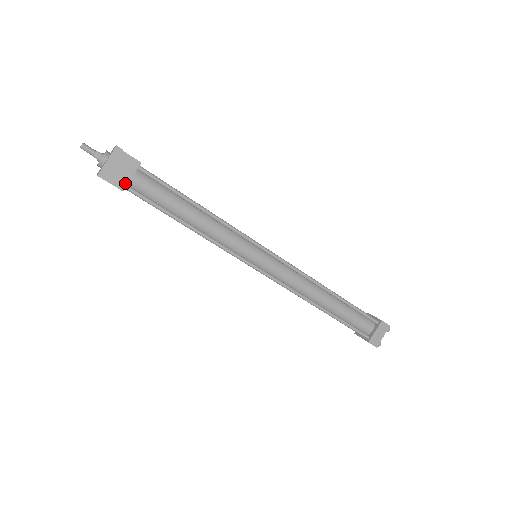
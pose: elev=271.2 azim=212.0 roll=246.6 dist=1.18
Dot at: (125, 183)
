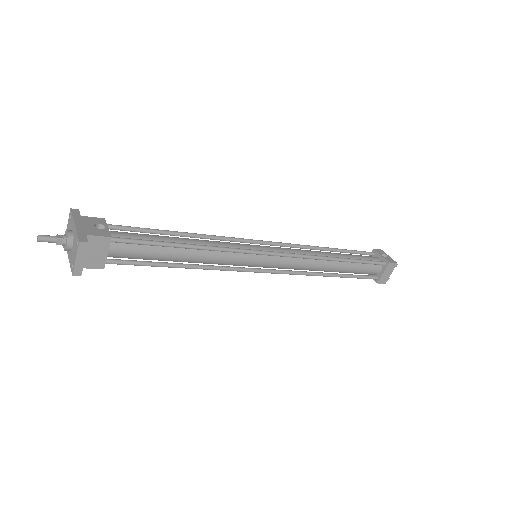
Dot at: (102, 262)
